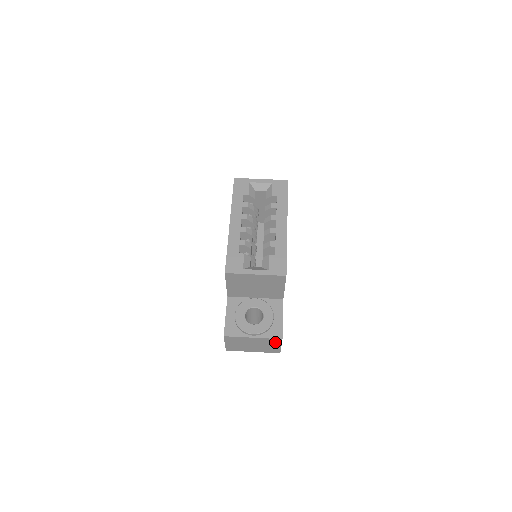
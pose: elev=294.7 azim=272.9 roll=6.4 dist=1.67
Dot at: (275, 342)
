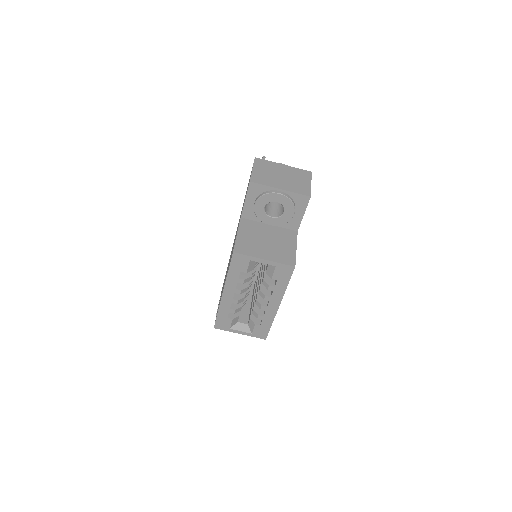
Dot at: occluded
